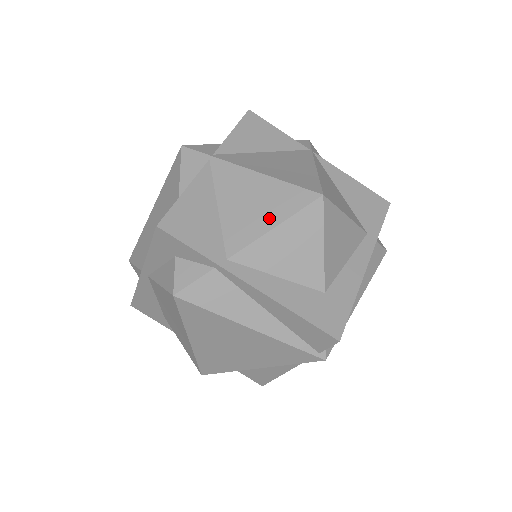
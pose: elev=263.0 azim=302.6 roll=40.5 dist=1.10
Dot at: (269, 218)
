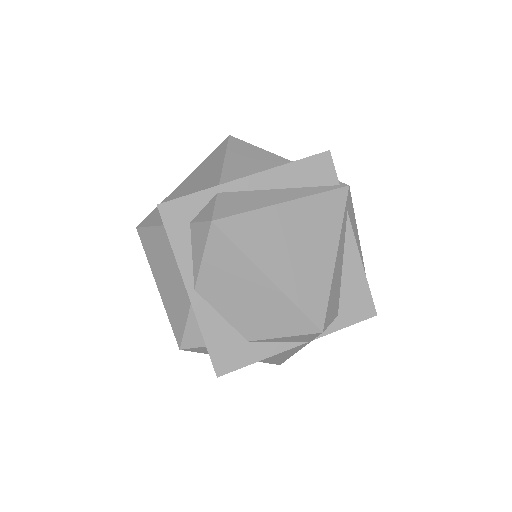
Dot at: (217, 163)
